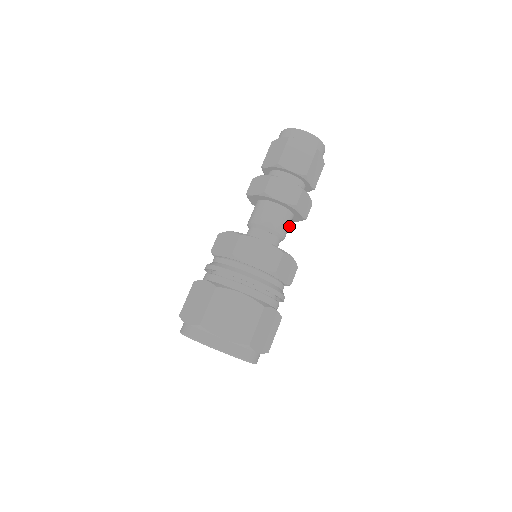
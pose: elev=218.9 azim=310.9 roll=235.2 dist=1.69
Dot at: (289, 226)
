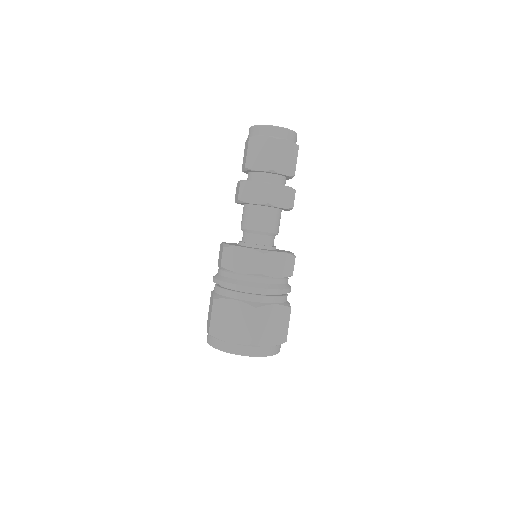
Dot at: (277, 220)
